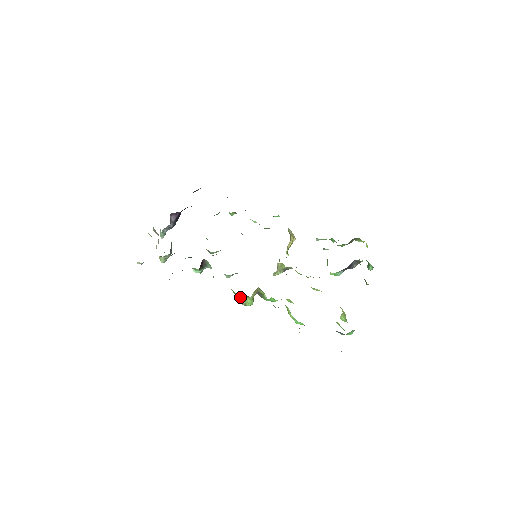
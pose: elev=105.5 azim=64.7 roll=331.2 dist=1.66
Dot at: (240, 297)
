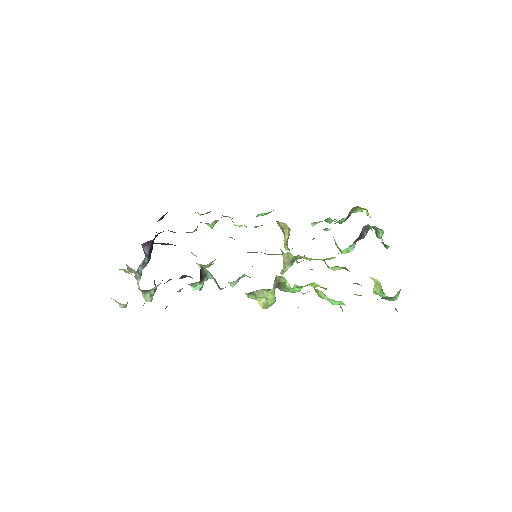
Dot at: (259, 296)
